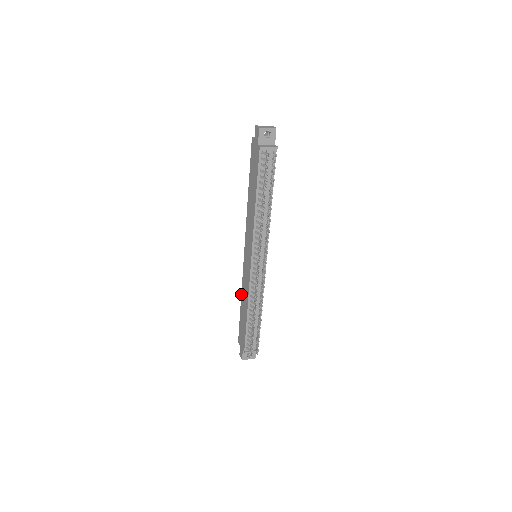
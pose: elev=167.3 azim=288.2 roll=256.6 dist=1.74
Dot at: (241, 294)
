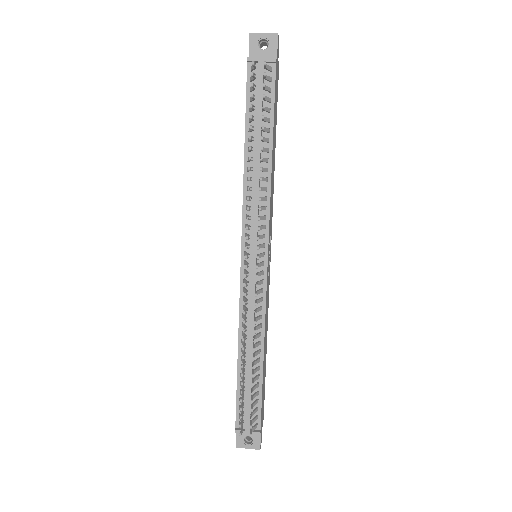
Dot at: occluded
